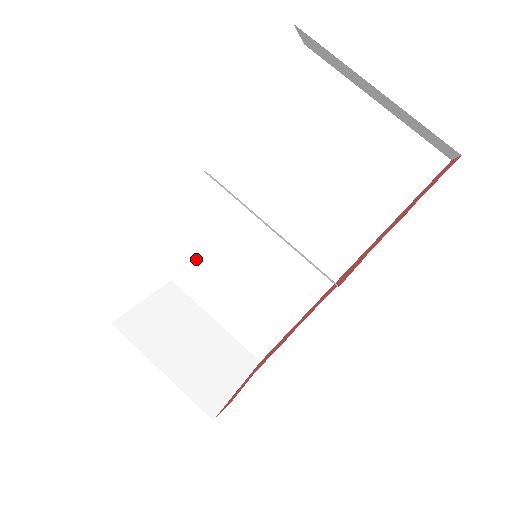
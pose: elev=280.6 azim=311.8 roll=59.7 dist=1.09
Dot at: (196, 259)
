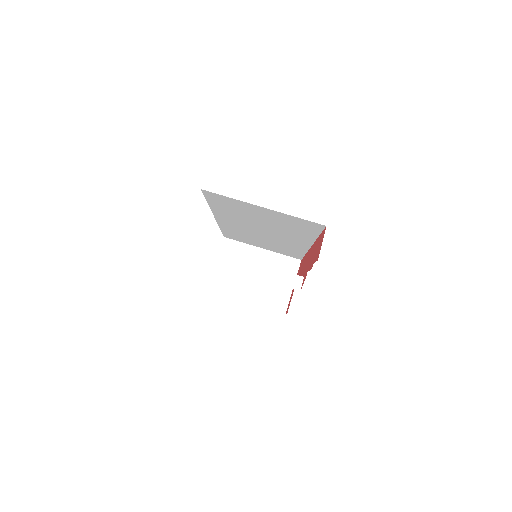
Dot at: occluded
